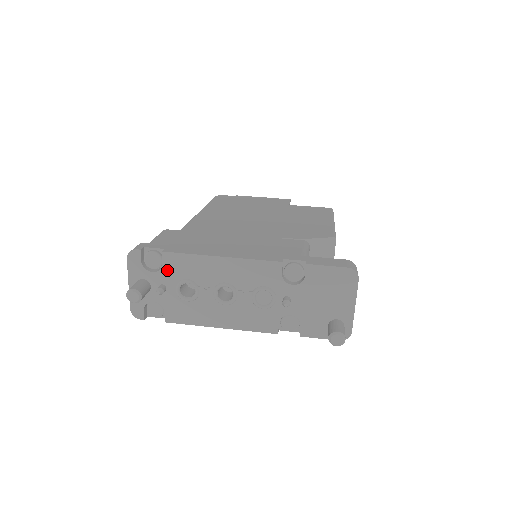
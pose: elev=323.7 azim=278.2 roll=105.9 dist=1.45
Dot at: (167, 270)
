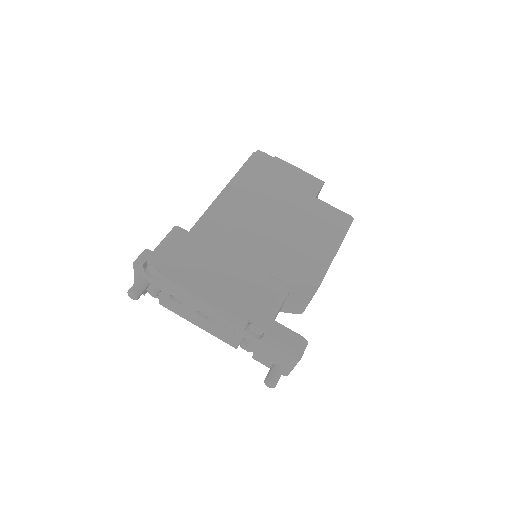
Dot at: (162, 283)
